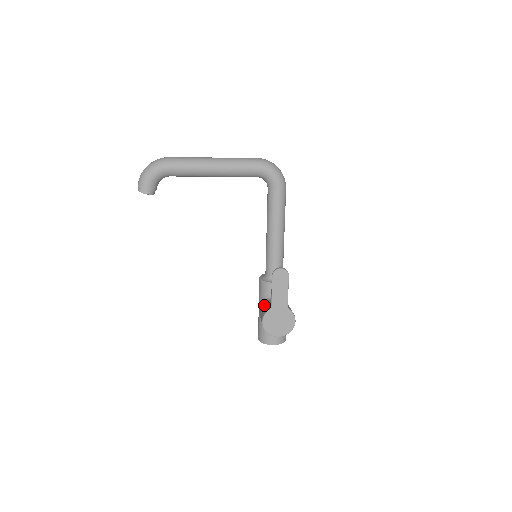
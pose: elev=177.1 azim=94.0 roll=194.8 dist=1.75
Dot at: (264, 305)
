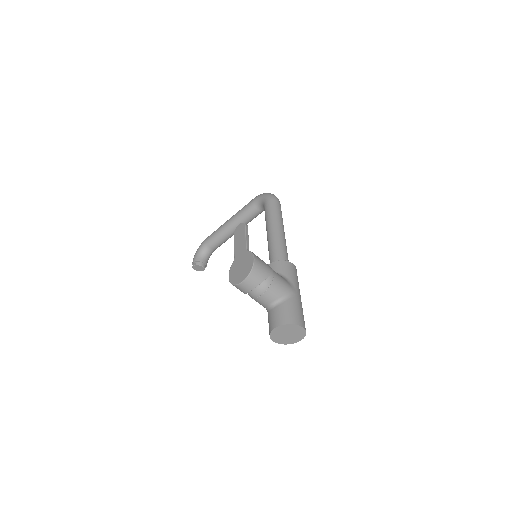
Dot at: occluded
